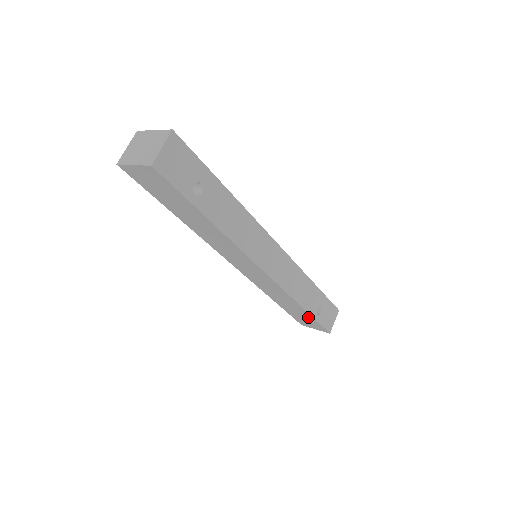
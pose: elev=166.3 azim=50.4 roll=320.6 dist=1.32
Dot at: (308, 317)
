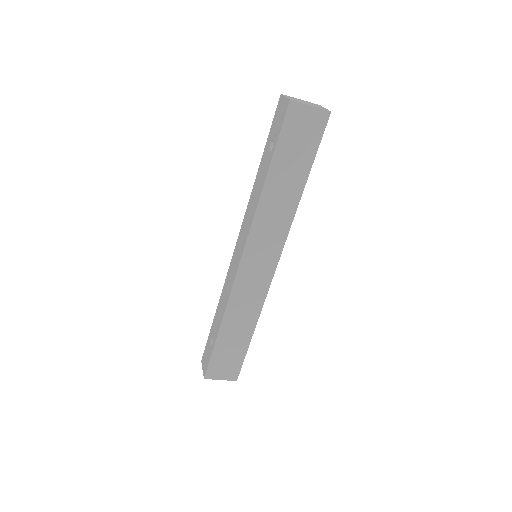
Dot at: (240, 350)
